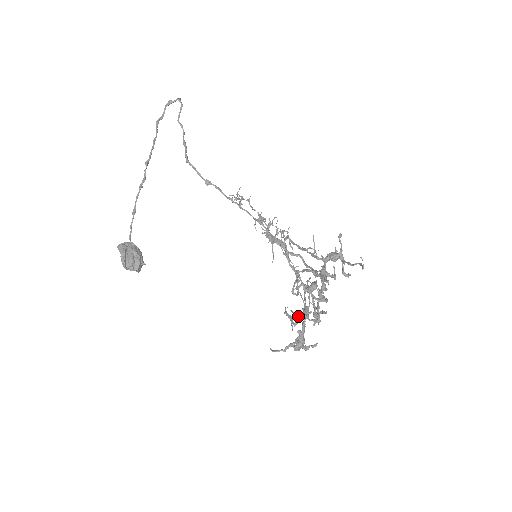
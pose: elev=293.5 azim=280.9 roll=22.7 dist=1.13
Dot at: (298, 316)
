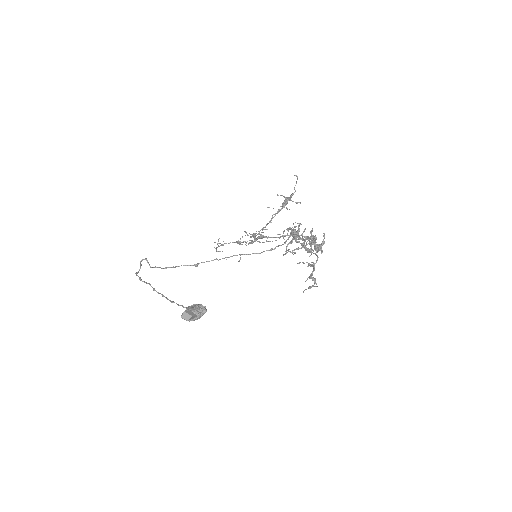
Dot at: (311, 274)
